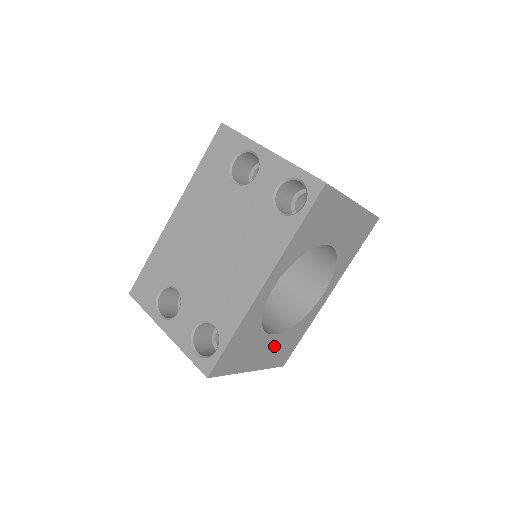
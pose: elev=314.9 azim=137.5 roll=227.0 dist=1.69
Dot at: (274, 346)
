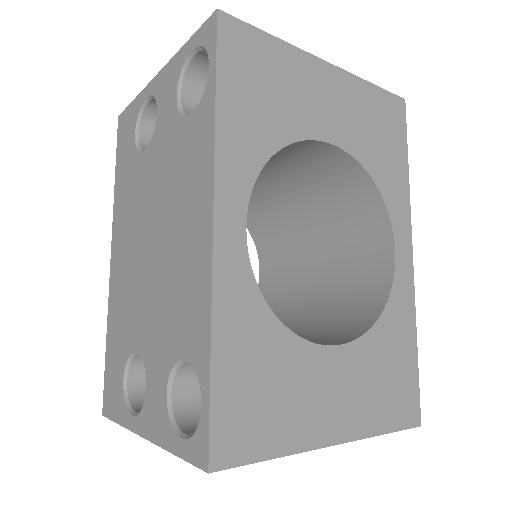
Dot at: (357, 376)
